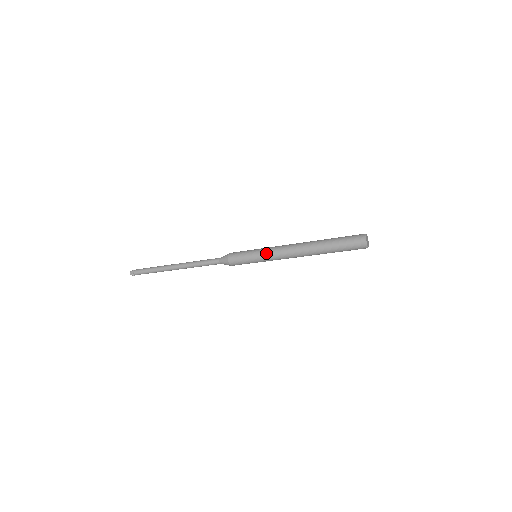
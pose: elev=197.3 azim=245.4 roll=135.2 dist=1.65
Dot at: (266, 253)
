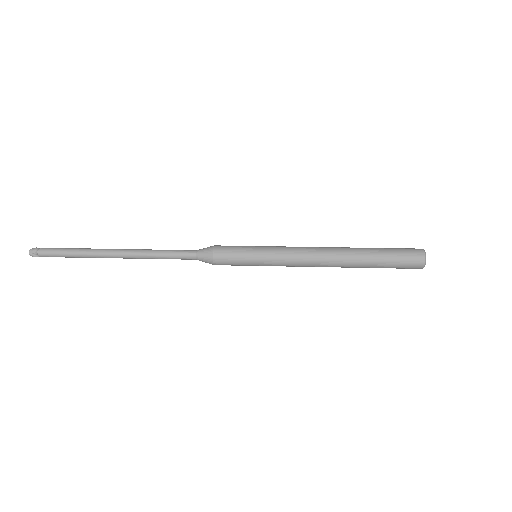
Dot at: (277, 254)
